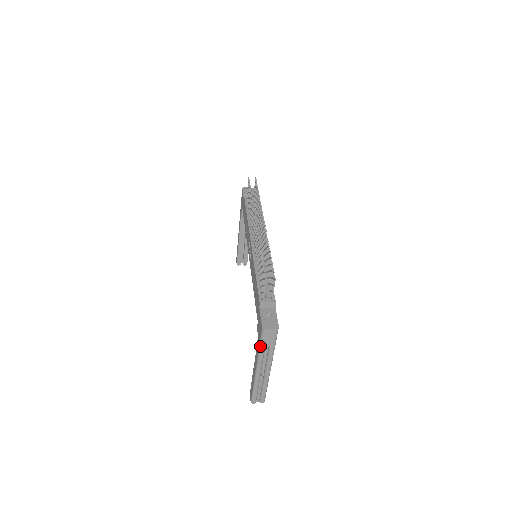
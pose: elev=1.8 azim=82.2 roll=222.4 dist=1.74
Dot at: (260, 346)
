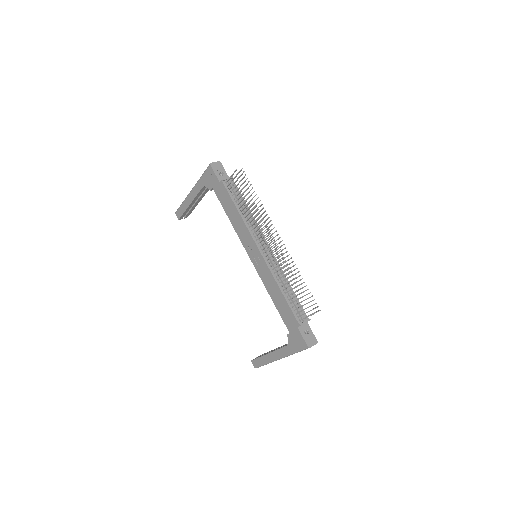
Dot at: occluded
